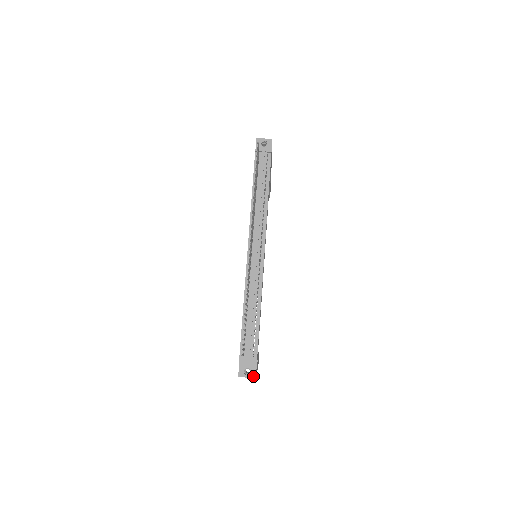
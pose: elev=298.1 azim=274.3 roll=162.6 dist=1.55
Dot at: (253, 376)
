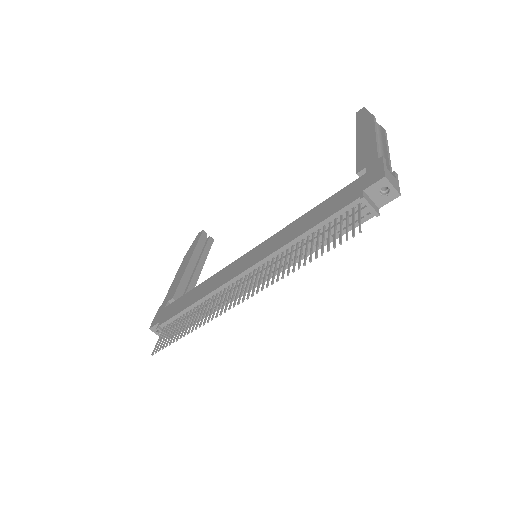
Dot at: occluded
